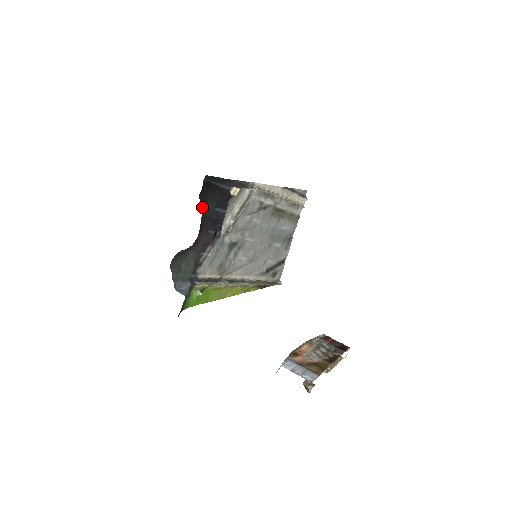
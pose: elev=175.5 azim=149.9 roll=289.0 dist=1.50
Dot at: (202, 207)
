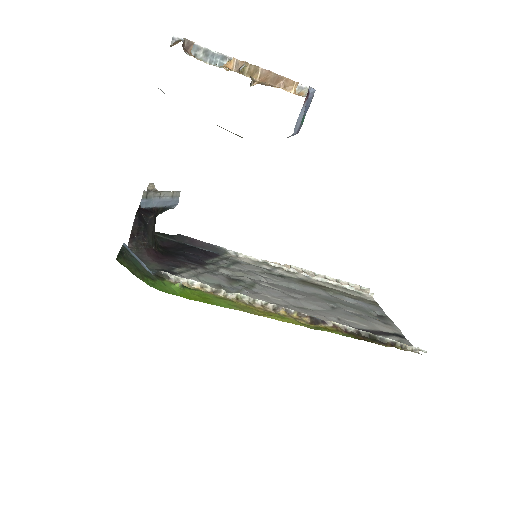
Dot at: occluded
